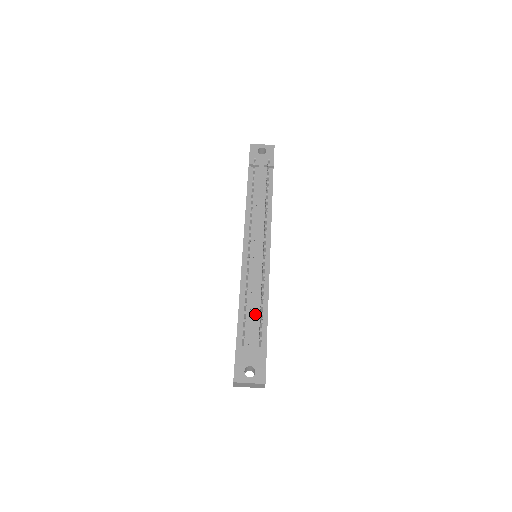
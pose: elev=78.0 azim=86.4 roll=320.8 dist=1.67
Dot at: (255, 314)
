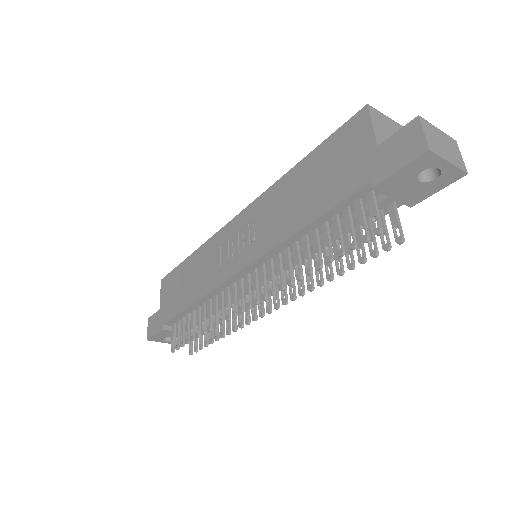
Dot at: occluded
